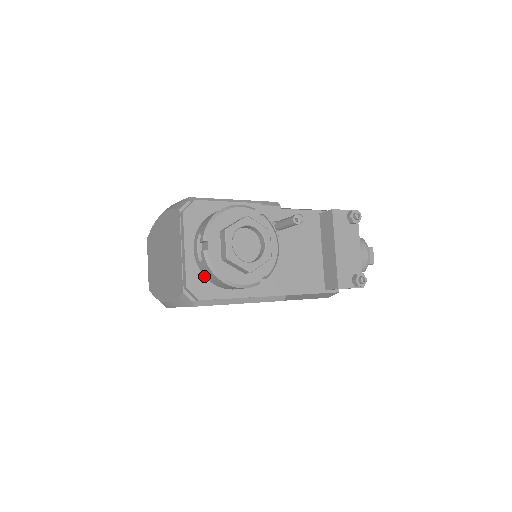
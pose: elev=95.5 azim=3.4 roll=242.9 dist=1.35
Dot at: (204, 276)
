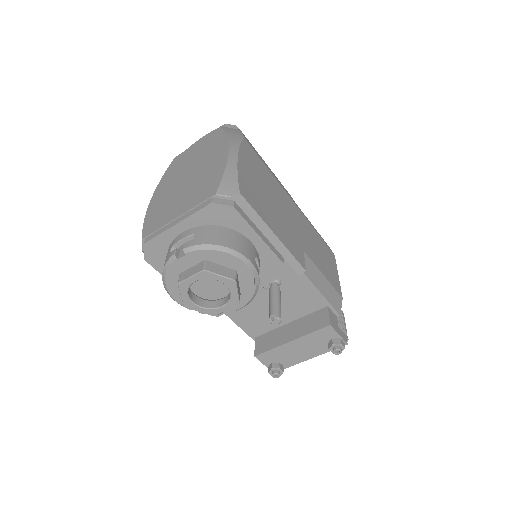
Dot at: occluded
